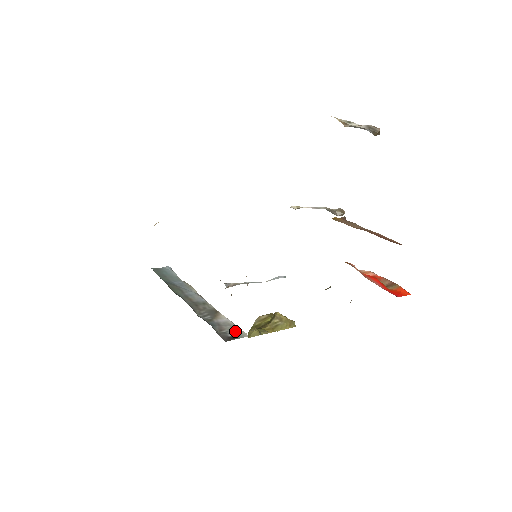
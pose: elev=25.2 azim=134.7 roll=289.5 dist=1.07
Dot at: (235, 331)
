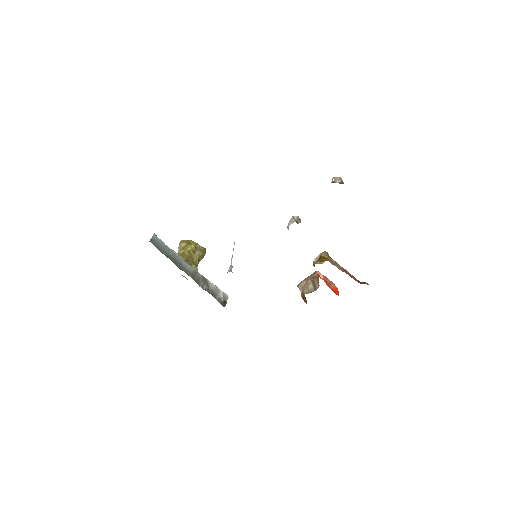
Dot at: (222, 295)
